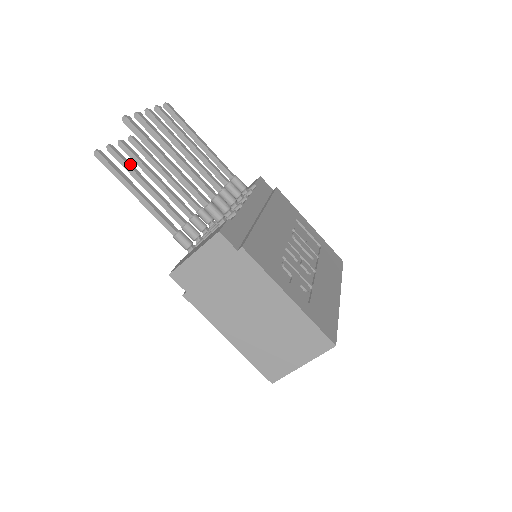
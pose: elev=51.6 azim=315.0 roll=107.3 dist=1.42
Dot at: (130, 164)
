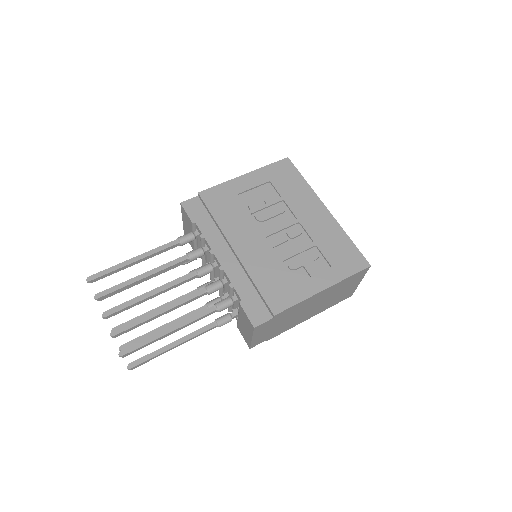
Dot at: (142, 337)
